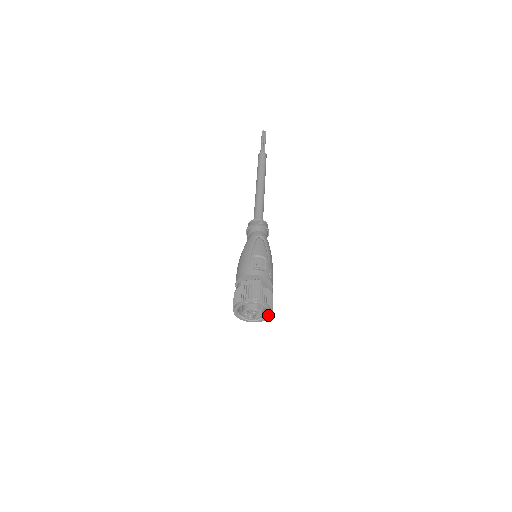
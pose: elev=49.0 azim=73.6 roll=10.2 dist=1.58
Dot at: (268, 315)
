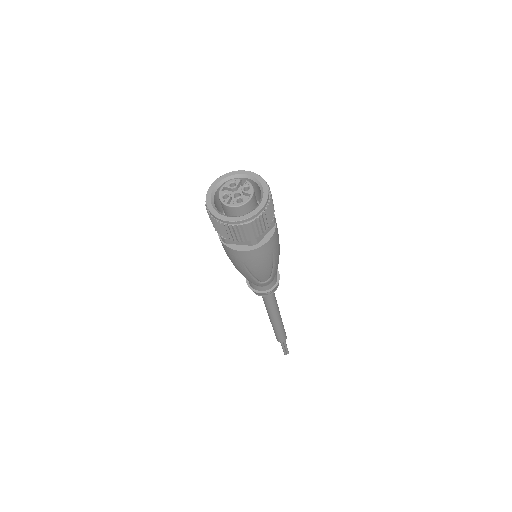
Dot at: (262, 185)
